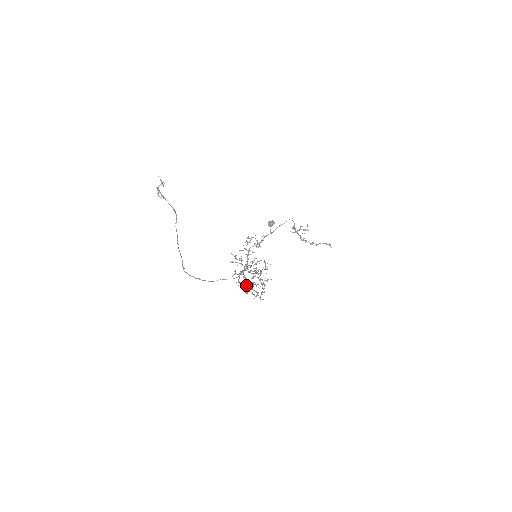
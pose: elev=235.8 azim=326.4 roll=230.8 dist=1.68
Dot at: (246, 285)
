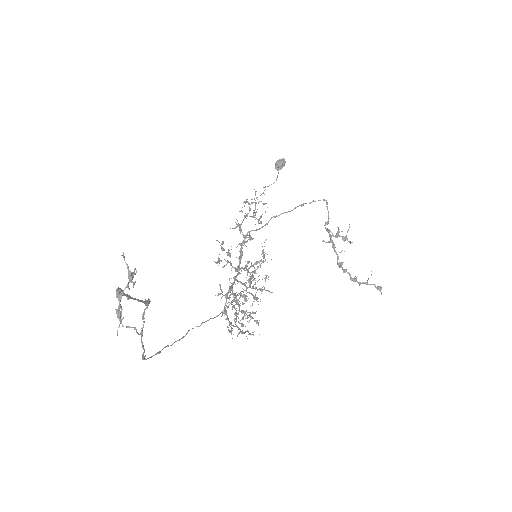
Dot at: (235, 321)
